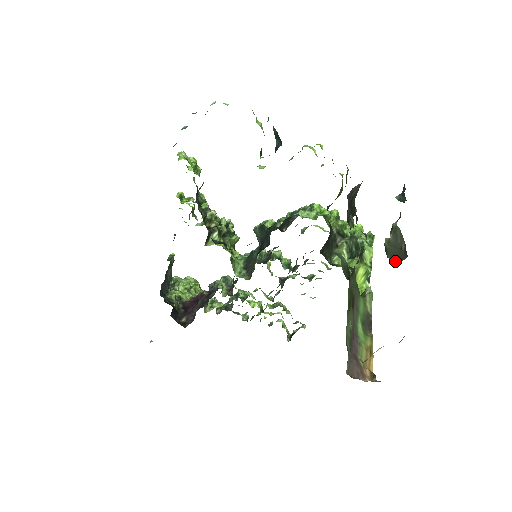
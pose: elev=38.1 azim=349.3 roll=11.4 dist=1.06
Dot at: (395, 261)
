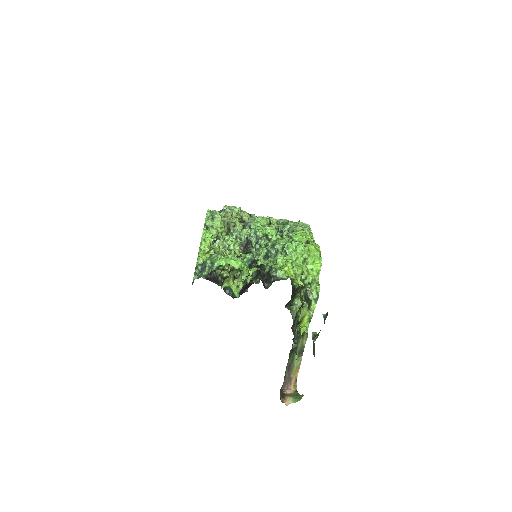
Dot at: occluded
